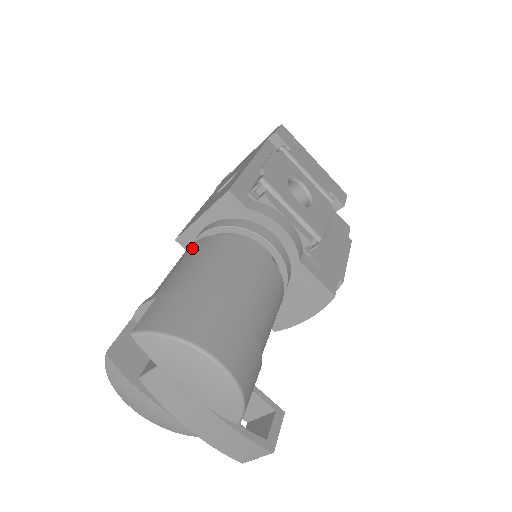
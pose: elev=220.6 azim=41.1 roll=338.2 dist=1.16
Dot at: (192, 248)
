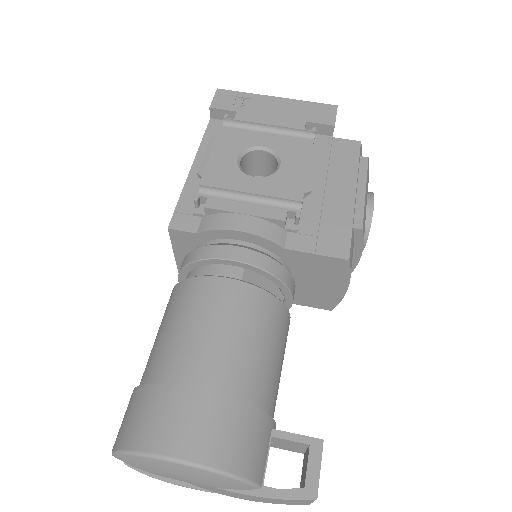
Dot at: occluded
